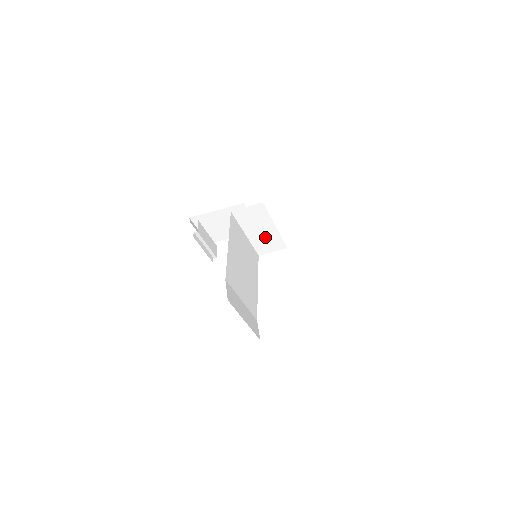
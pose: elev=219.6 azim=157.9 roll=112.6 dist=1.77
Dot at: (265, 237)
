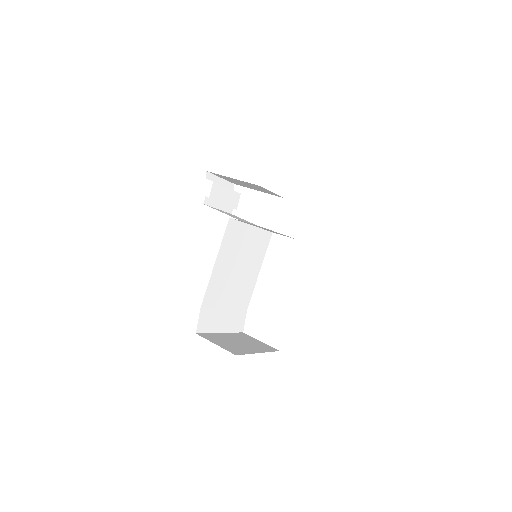
Dot at: occluded
